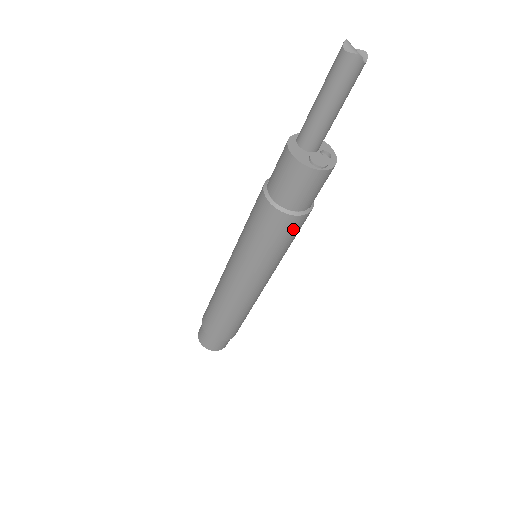
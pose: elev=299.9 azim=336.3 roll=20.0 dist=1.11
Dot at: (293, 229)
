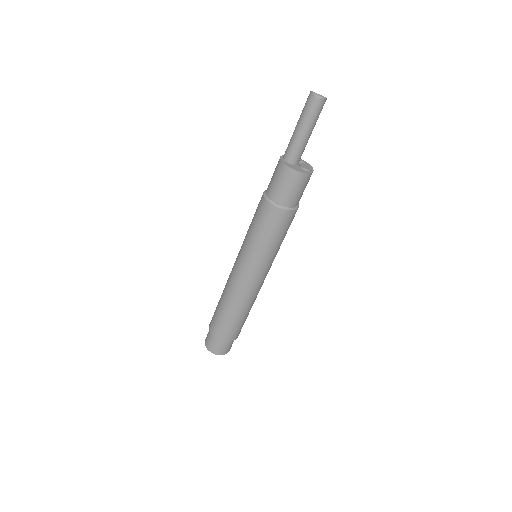
Dot at: occluded
